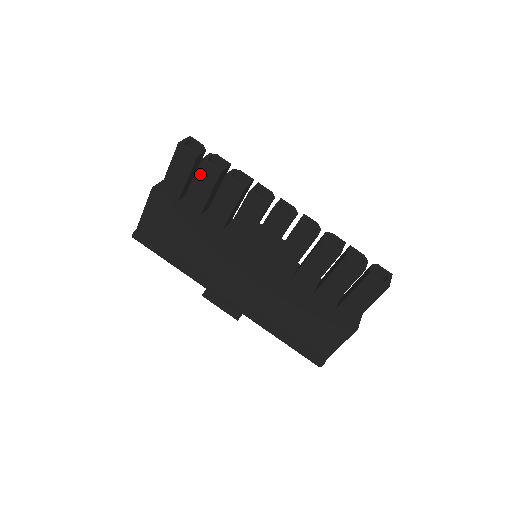
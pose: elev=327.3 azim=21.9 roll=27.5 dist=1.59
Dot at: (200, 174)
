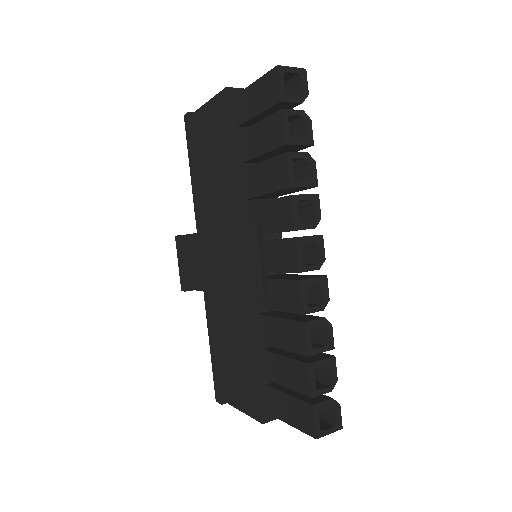
Dot at: (270, 123)
